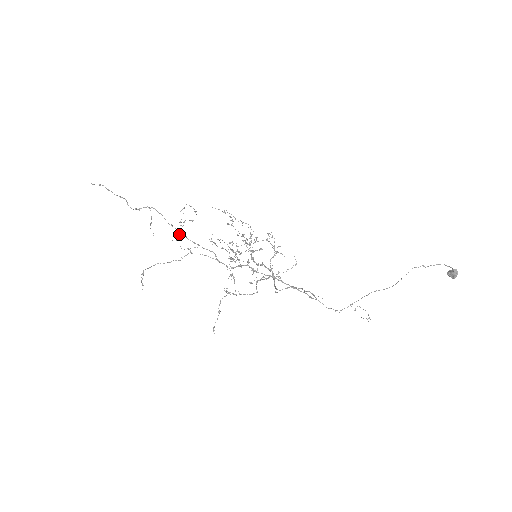
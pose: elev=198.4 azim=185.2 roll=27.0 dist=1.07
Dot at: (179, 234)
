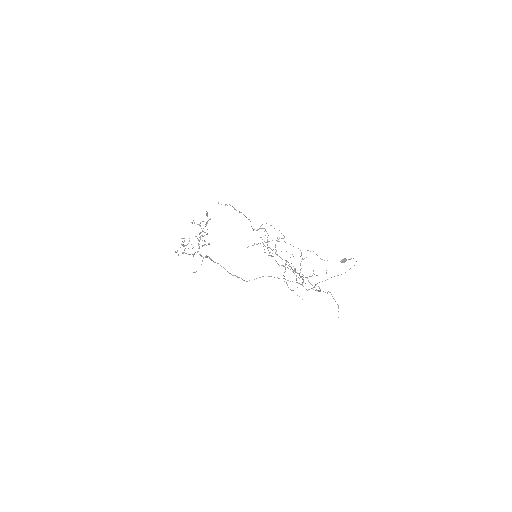
Dot at: occluded
